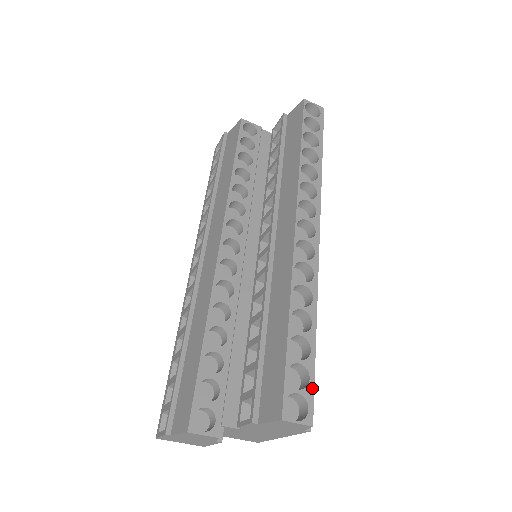
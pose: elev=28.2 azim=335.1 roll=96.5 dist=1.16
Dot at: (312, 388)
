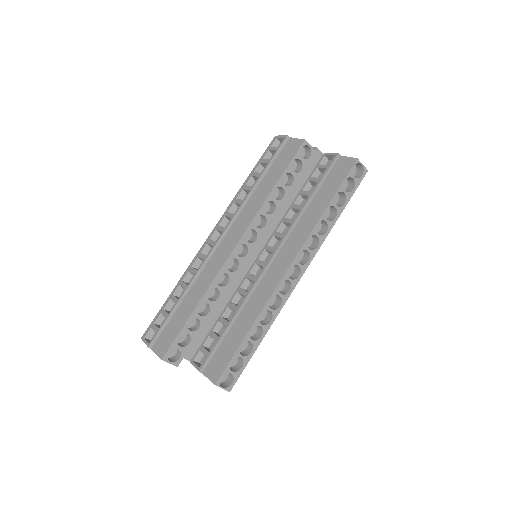
Dot at: (241, 373)
